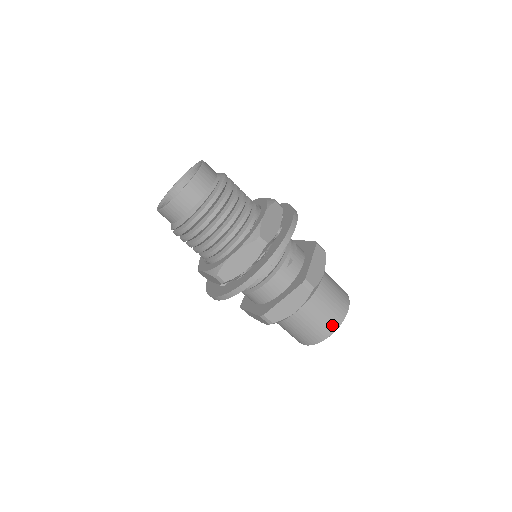
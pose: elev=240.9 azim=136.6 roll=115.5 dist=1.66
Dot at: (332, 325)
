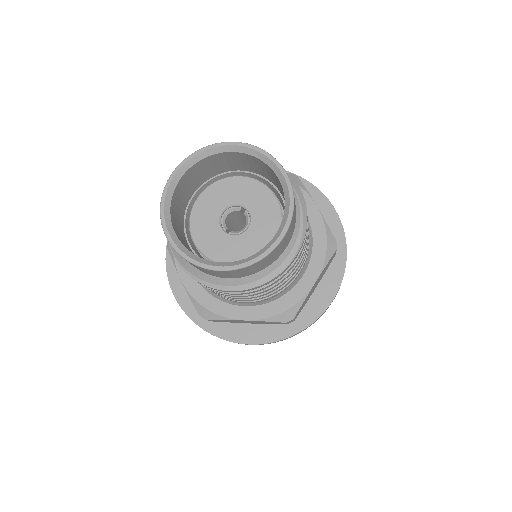
Dot at: occluded
